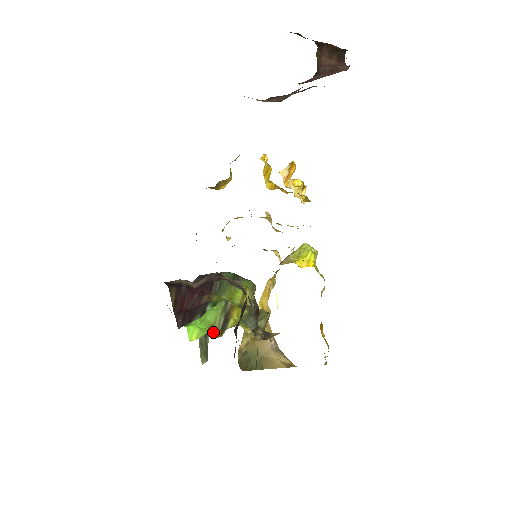
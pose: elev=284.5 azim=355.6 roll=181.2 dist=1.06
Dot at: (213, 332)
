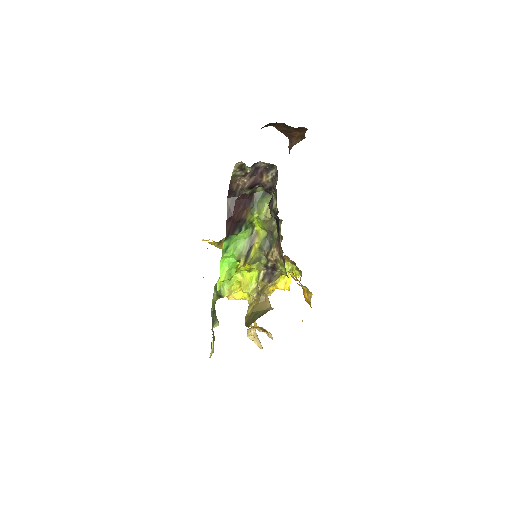
Dot at: (240, 260)
